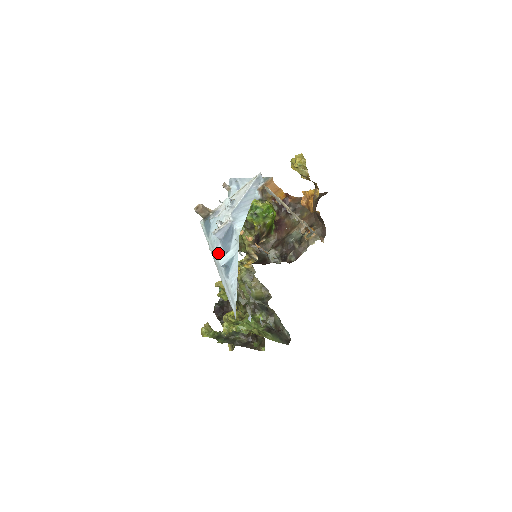
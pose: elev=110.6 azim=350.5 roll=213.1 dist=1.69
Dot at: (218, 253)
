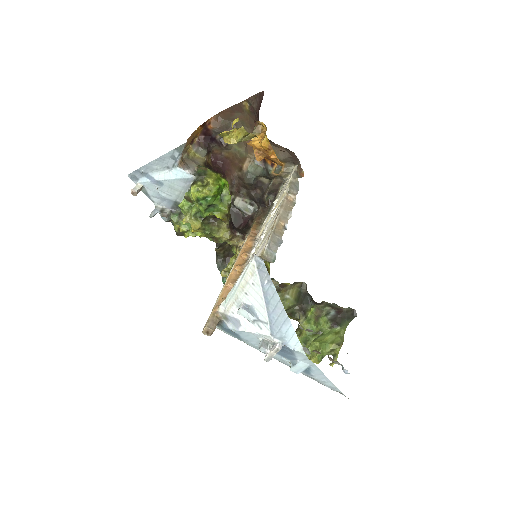
Dot at: (276, 357)
